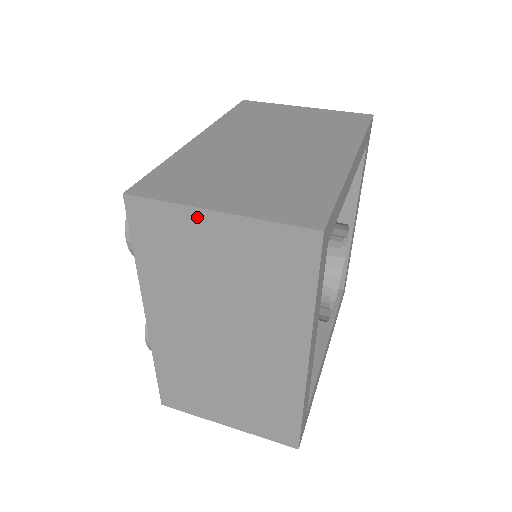
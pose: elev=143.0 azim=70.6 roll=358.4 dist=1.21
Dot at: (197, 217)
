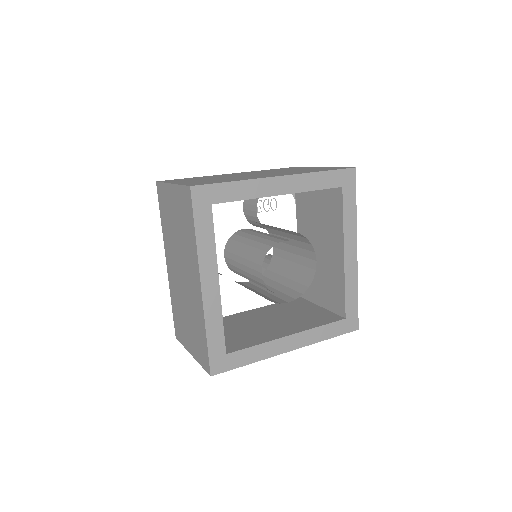
Dot at: (168, 189)
